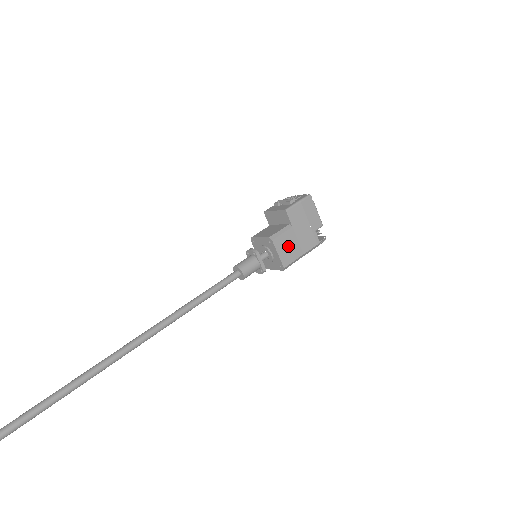
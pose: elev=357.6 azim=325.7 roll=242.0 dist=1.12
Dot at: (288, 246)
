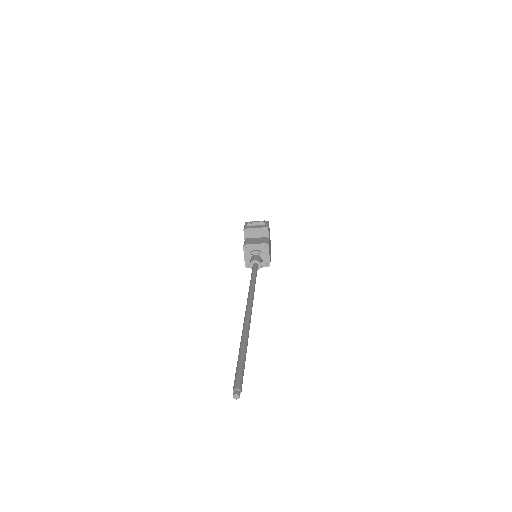
Dot at: (269, 251)
